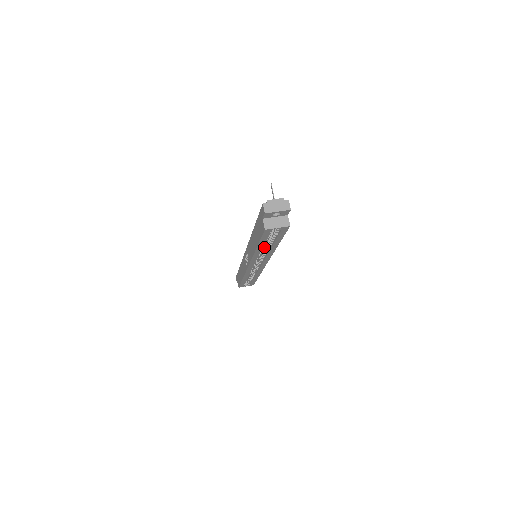
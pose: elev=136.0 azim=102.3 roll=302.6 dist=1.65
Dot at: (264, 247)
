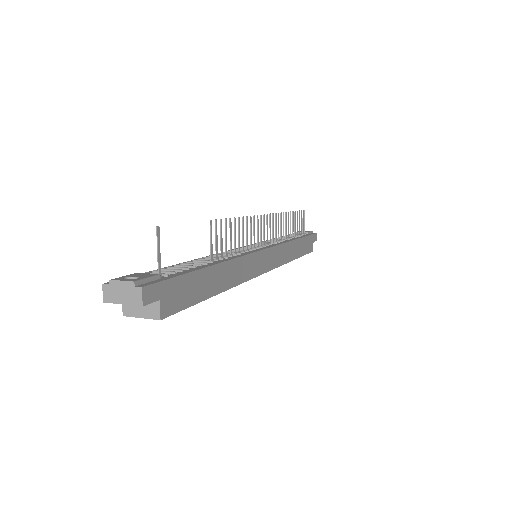
Dot at: occluded
